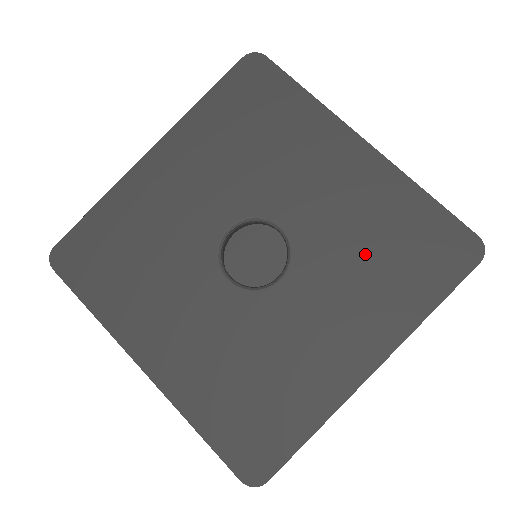
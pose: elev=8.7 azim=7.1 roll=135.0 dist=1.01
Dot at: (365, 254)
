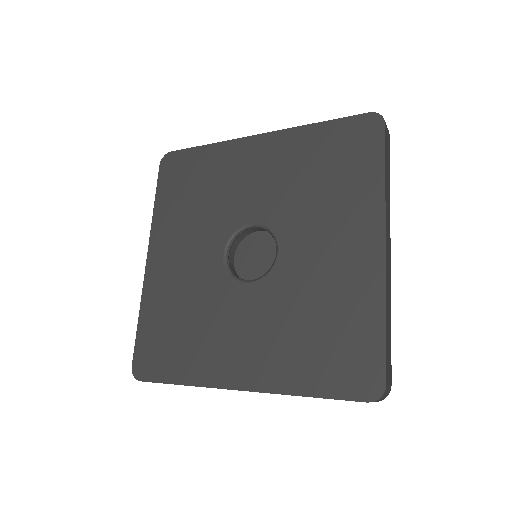
Dot at: (314, 187)
